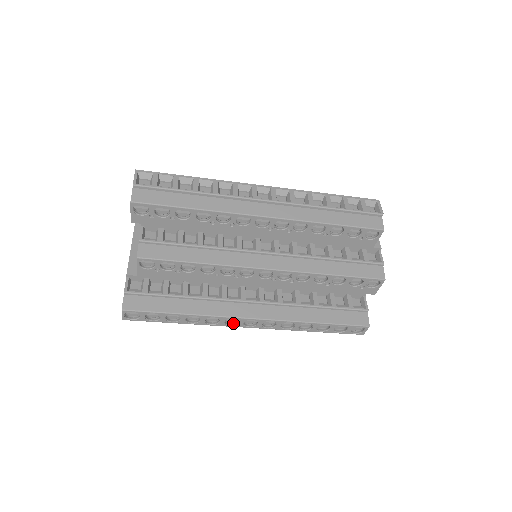
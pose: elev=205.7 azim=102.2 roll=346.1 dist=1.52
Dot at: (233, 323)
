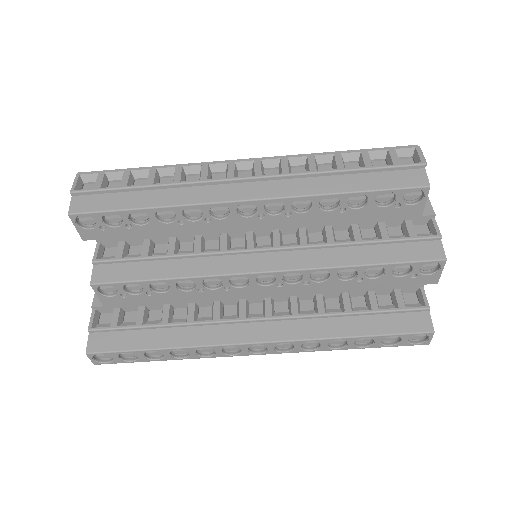
Dot at: (236, 351)
